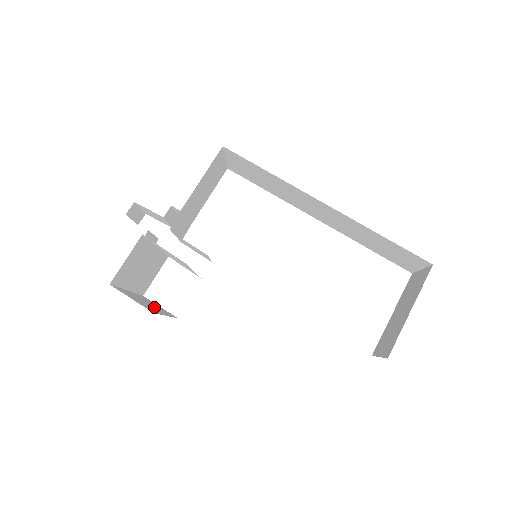
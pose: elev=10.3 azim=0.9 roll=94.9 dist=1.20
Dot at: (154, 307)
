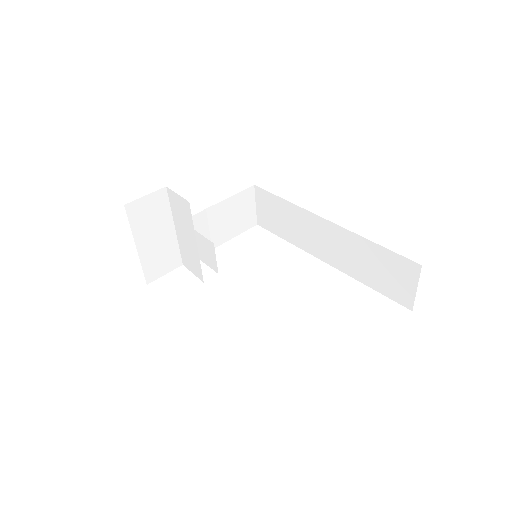
Dot at: occluded
